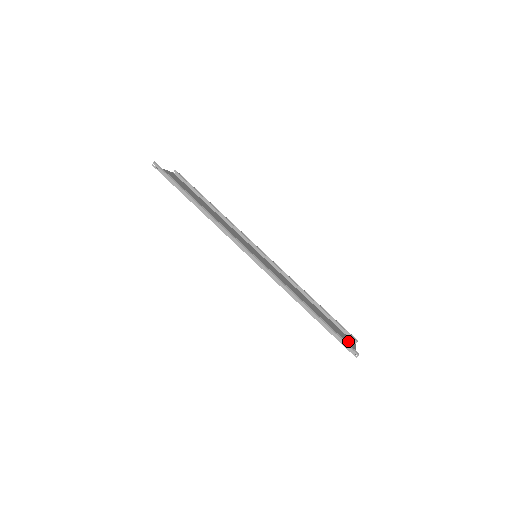
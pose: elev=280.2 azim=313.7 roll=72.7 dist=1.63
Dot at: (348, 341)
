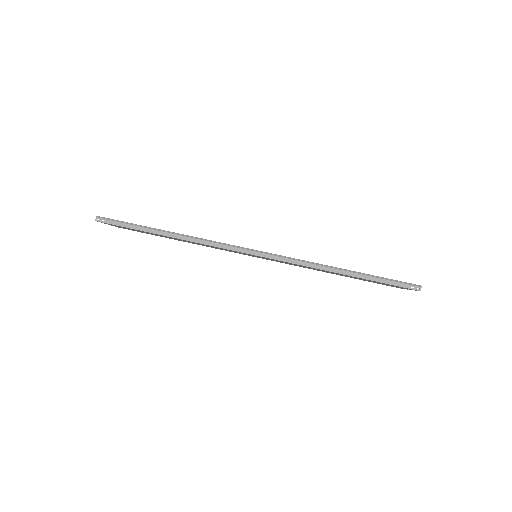
Dot at: occluded
